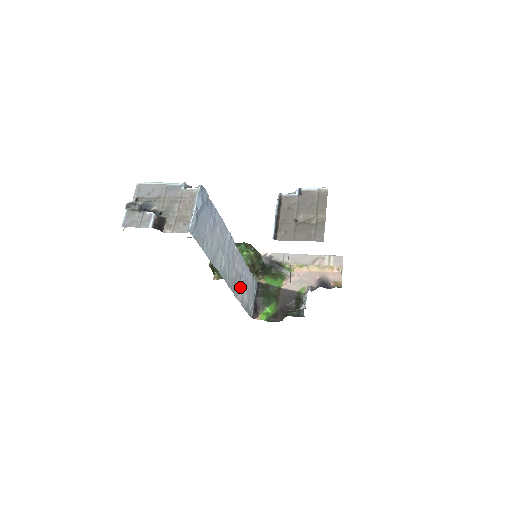
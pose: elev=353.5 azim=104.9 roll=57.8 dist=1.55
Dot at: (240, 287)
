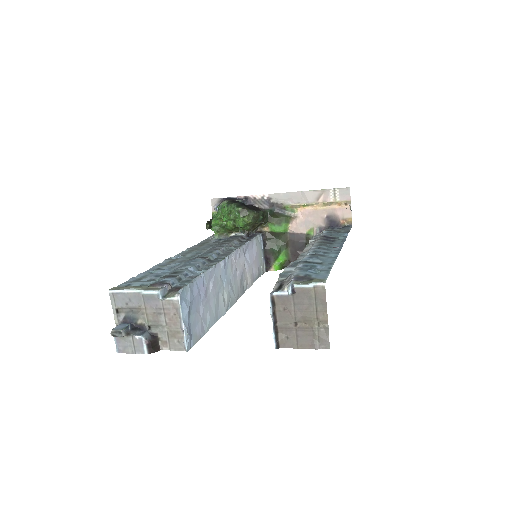
Dot at: (247, 275)
